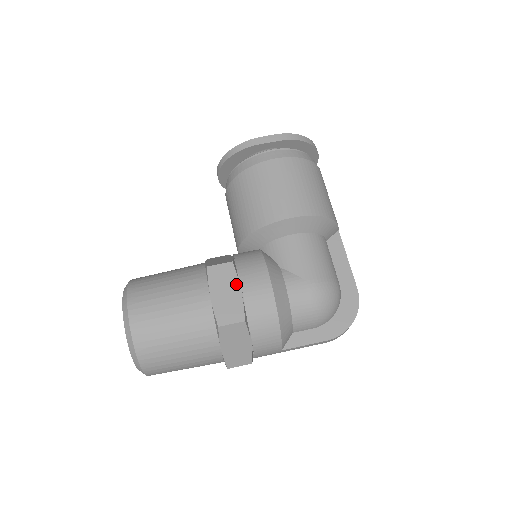
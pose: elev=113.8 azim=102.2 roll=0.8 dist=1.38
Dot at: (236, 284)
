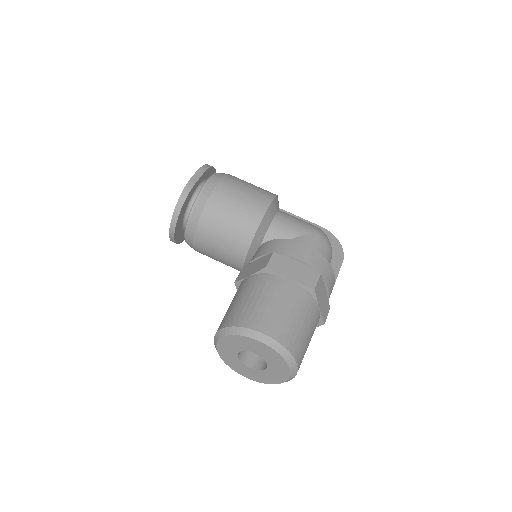
Dot at: (291, 261)
